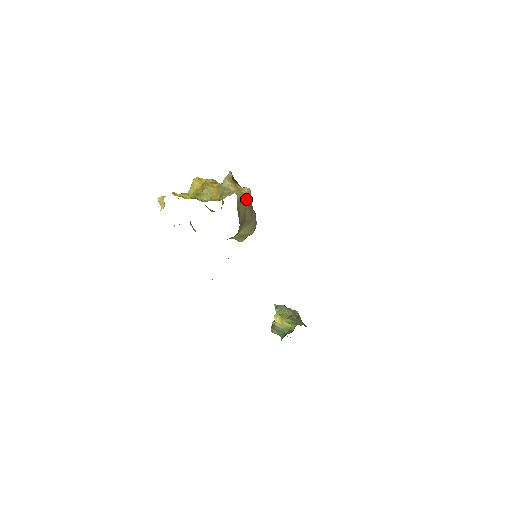
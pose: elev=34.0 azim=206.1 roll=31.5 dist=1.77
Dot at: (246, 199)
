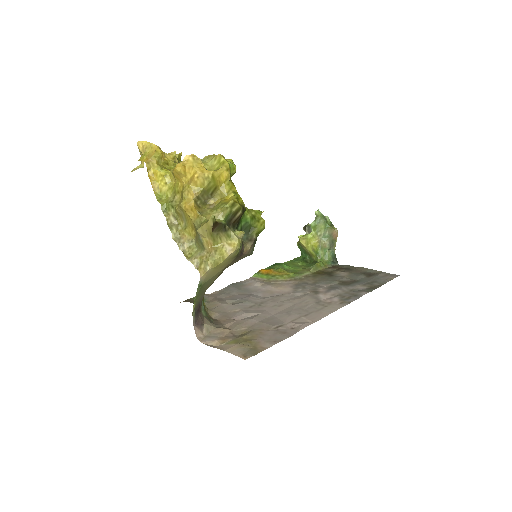
Dot at: (224, 264)
